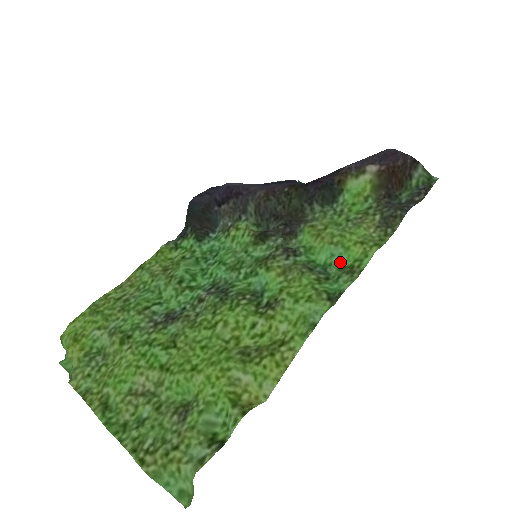
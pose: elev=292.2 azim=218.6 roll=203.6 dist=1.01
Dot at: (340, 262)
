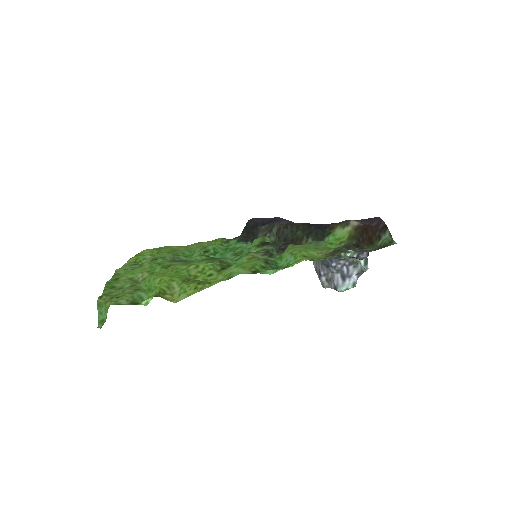
Dot at: occluded
